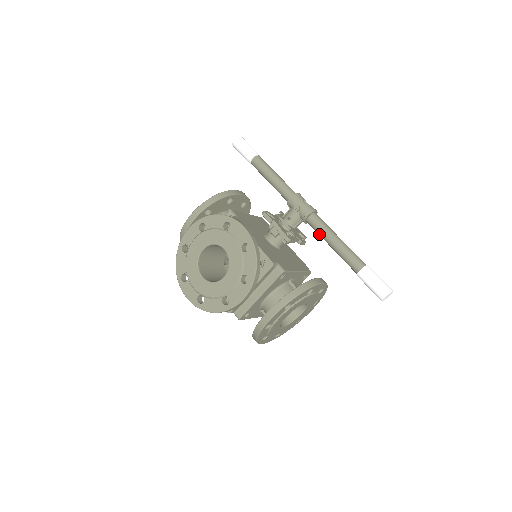
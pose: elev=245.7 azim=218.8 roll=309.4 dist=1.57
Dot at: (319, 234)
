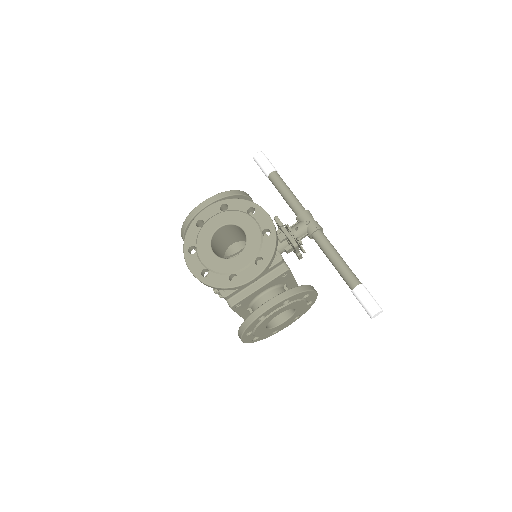
Dot at: (322, 249)
